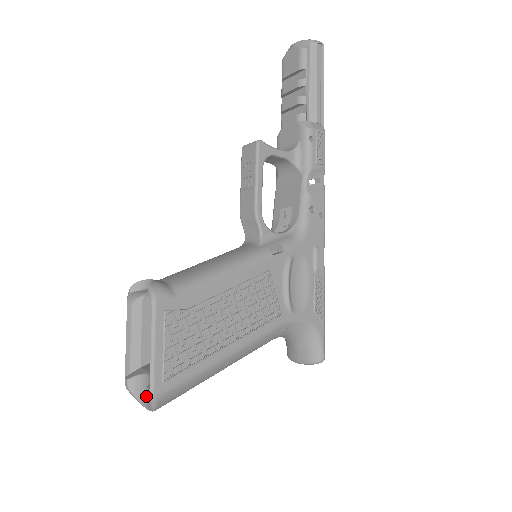
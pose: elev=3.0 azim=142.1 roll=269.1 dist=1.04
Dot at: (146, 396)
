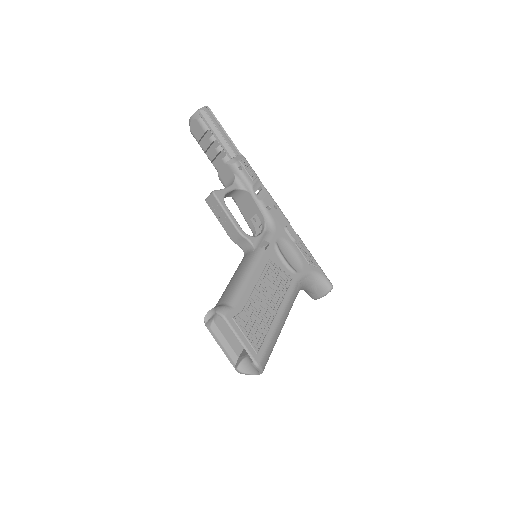
Dot at: (254, 367)
